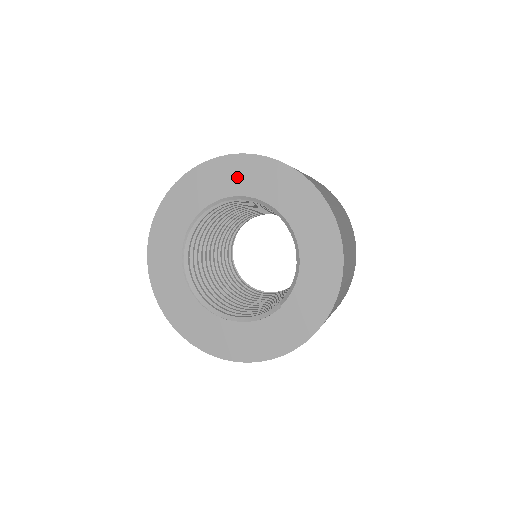
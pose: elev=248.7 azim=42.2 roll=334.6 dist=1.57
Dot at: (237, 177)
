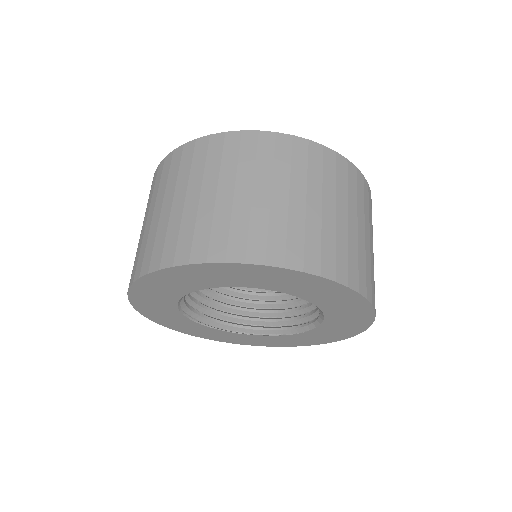
Dot at: (227, 277)
